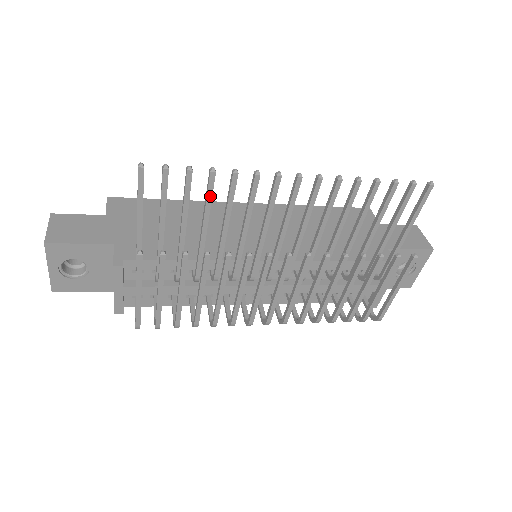
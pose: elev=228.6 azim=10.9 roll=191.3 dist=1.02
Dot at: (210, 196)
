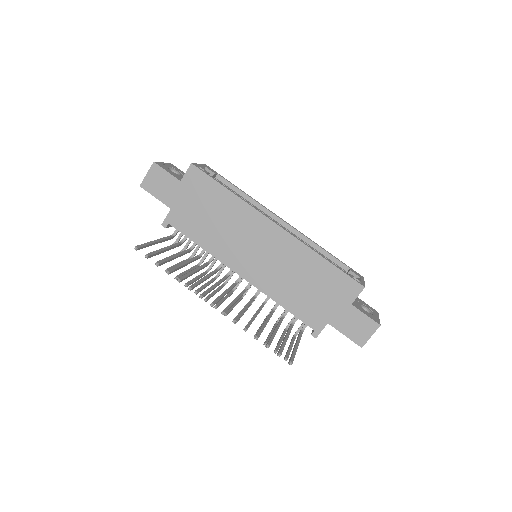
Dot at: (174, 270)
